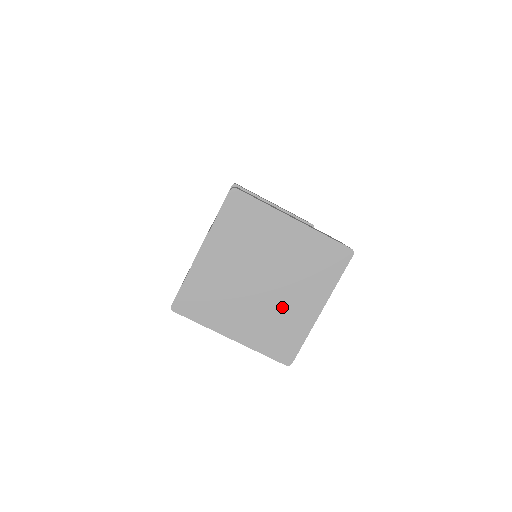
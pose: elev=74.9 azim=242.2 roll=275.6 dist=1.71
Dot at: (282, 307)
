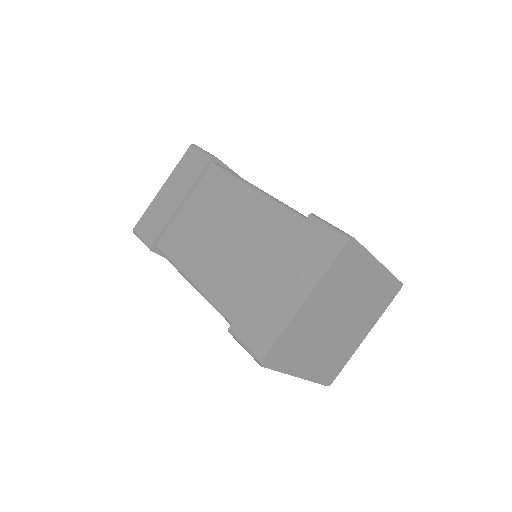
Dot at: (343, 340)
